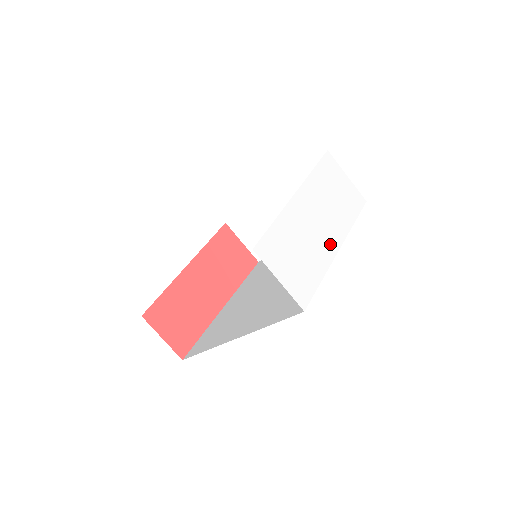
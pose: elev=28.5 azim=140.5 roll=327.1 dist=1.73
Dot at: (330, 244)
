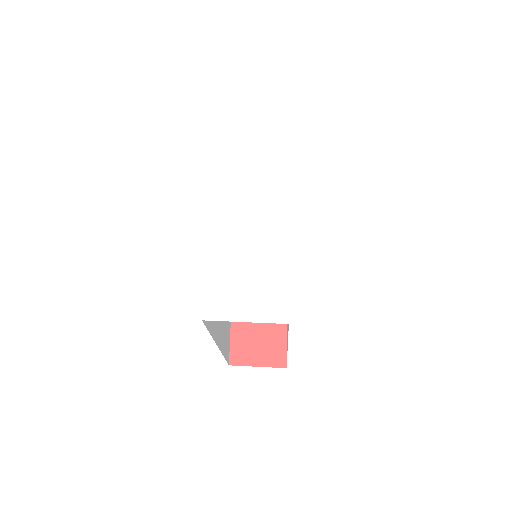
Dot at: (277, 223)
